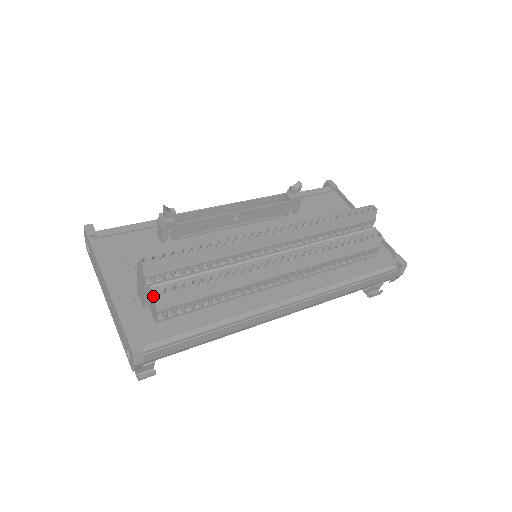
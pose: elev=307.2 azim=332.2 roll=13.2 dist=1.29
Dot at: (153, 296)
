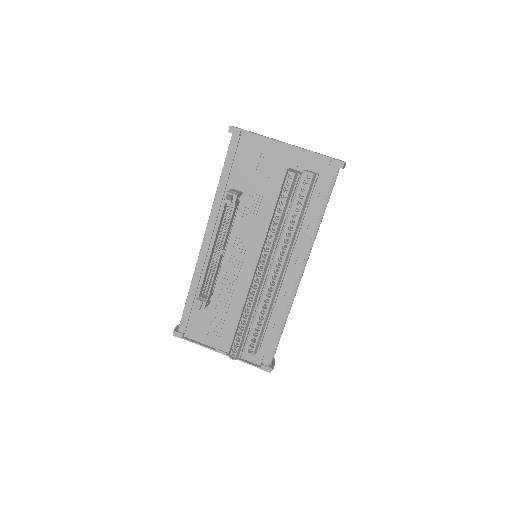
Dot at: occluded
